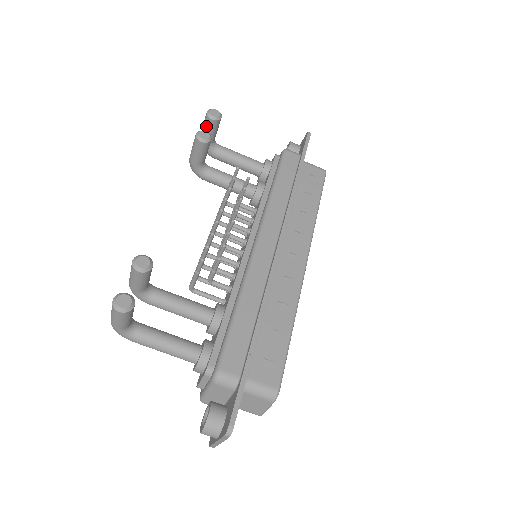
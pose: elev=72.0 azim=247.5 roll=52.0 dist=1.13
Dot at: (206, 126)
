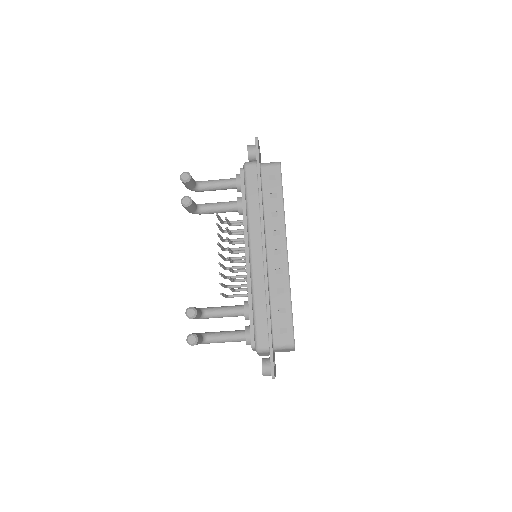
Dot at: (185, 185)
